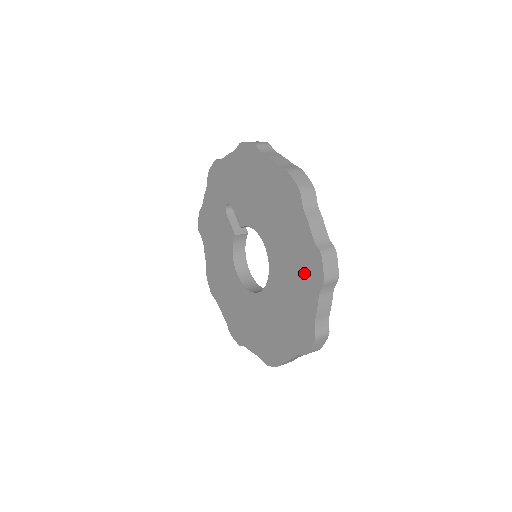
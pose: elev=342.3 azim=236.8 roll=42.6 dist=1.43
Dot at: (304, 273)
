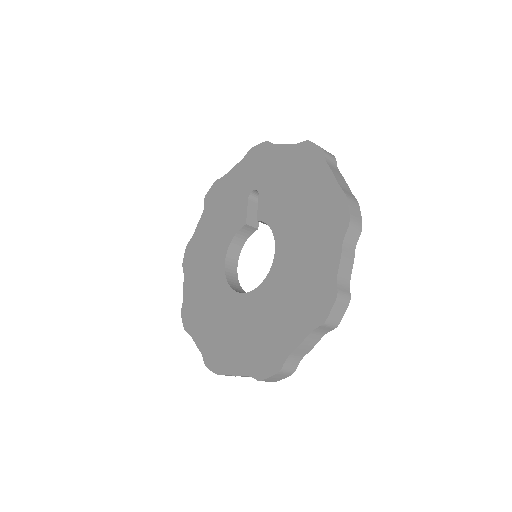
Dot at: (306, 303)
